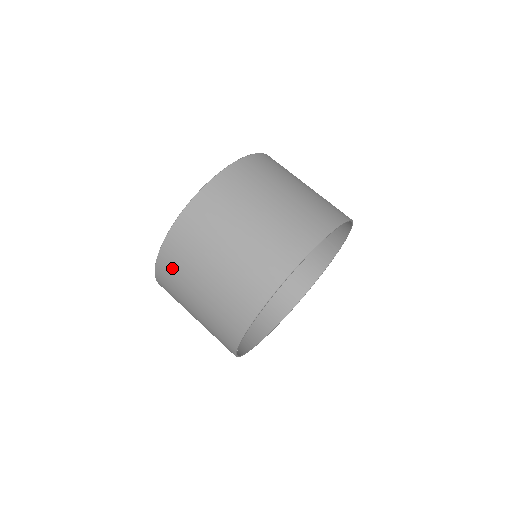
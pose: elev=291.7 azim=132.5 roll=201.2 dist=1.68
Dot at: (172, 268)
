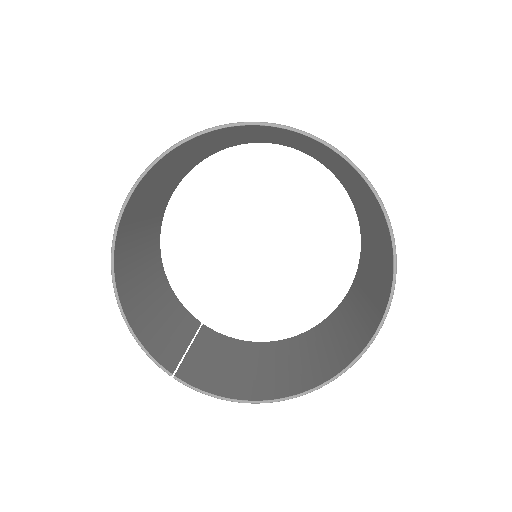
Dot at: (152, 247)
